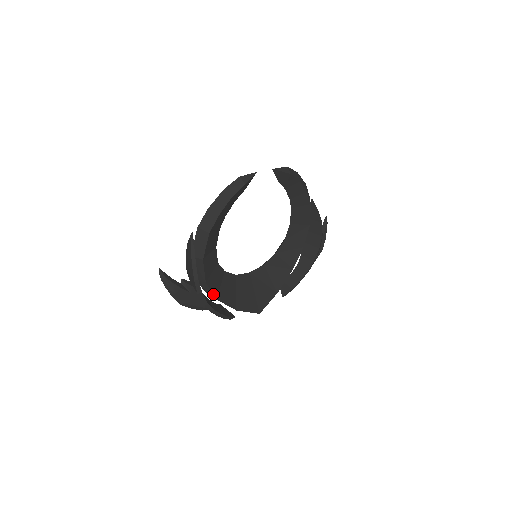
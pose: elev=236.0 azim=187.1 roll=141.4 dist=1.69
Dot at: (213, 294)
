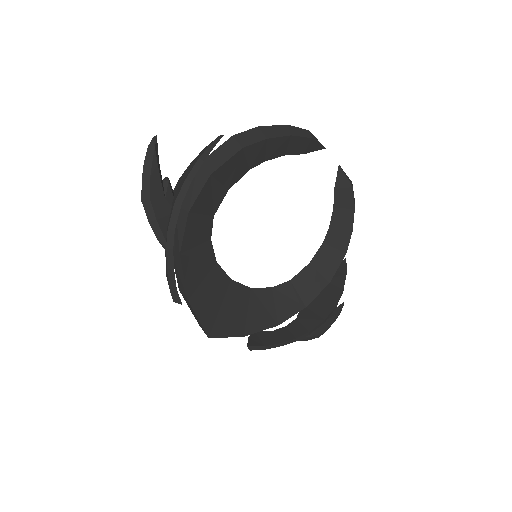
Dot at: (182, 241)
